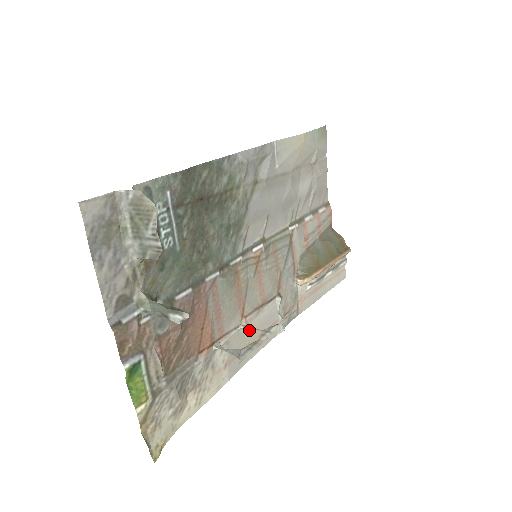
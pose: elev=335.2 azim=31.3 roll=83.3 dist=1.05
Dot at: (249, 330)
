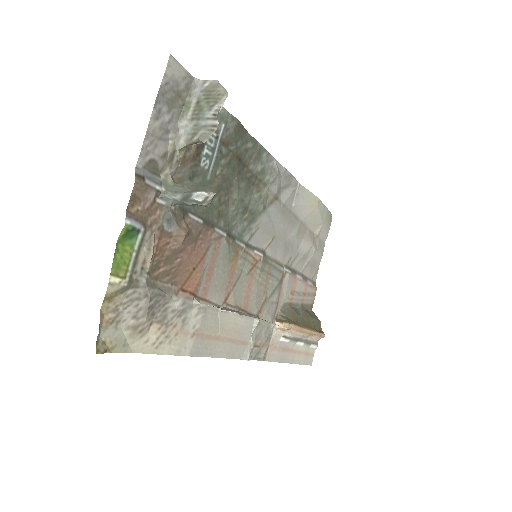
Dot at: (224, 322)
